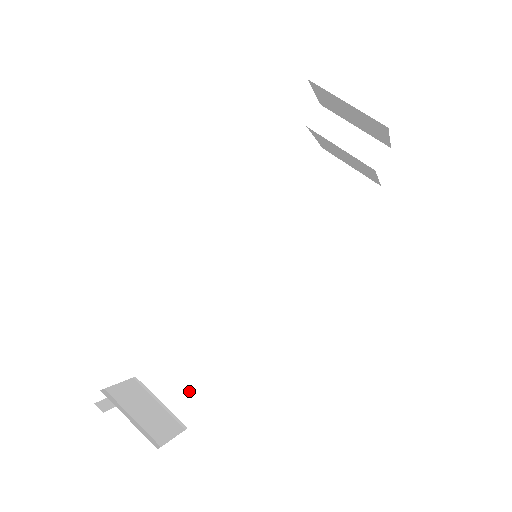
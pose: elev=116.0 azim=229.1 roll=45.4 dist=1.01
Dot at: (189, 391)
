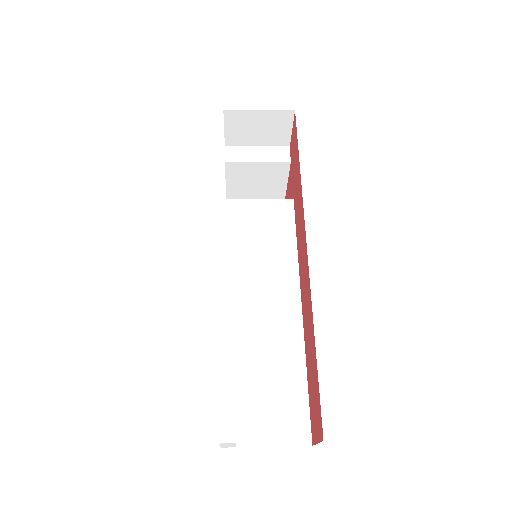
Dot at: (286, 409)
